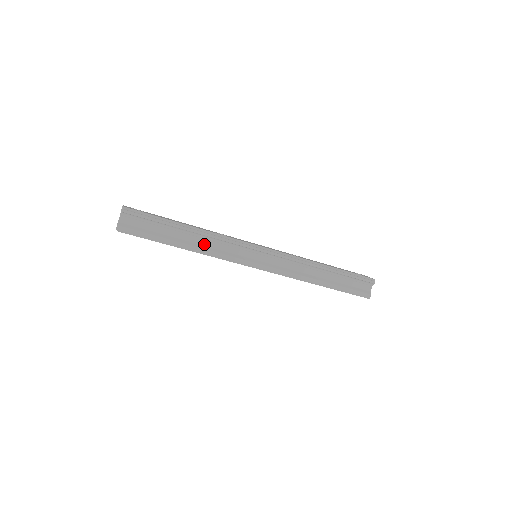
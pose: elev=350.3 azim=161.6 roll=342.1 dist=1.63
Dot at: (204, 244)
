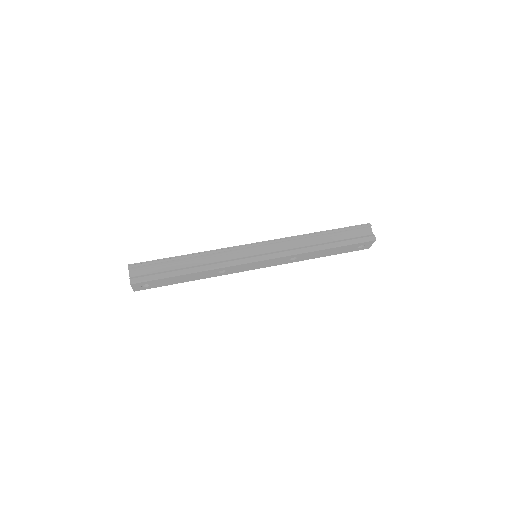
Dot at: (205, 263)
